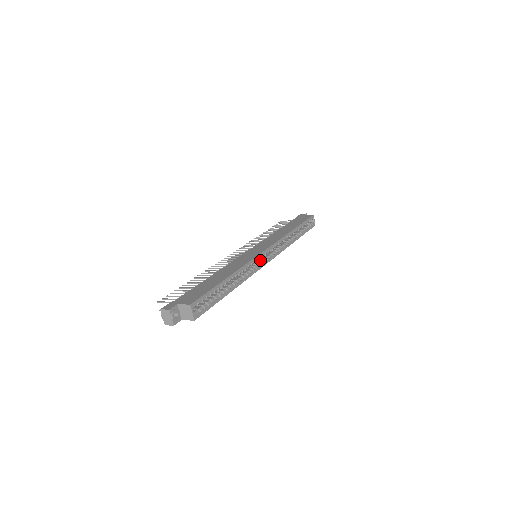
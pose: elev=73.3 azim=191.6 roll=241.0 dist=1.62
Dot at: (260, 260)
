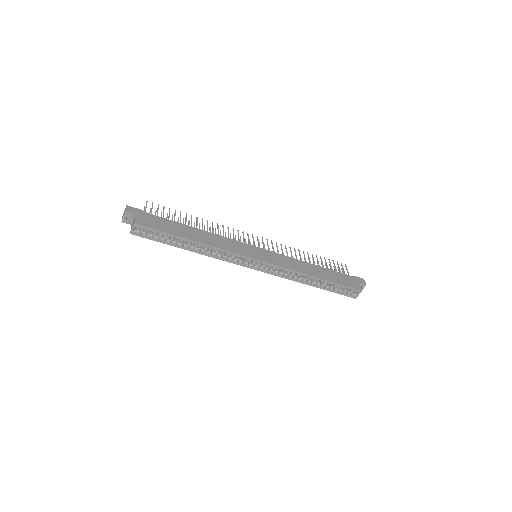
Dot at: (248, 261)
